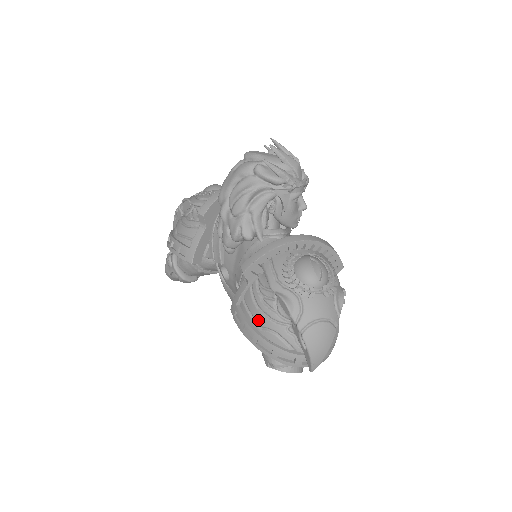
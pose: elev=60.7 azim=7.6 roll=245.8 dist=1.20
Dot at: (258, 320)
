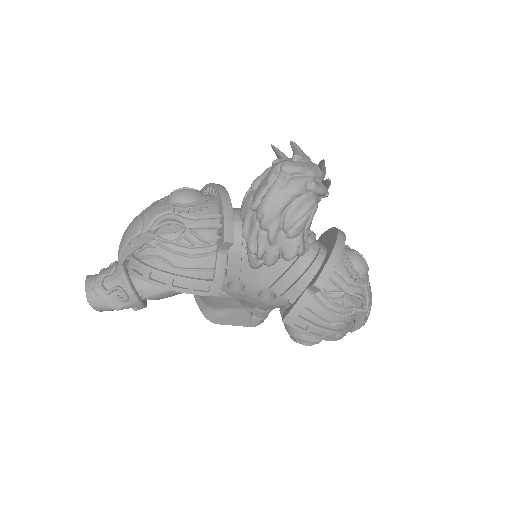
Dot at: (329, 320)
